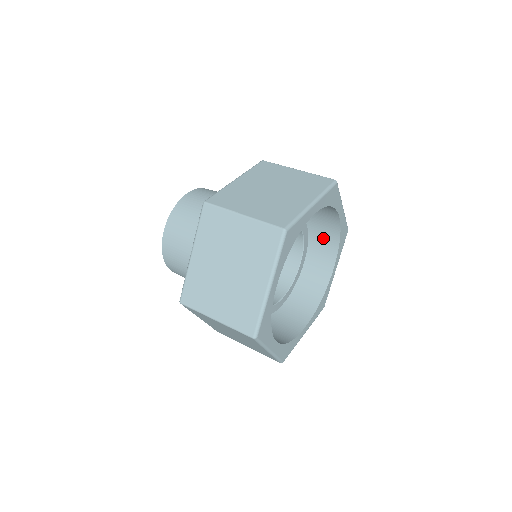
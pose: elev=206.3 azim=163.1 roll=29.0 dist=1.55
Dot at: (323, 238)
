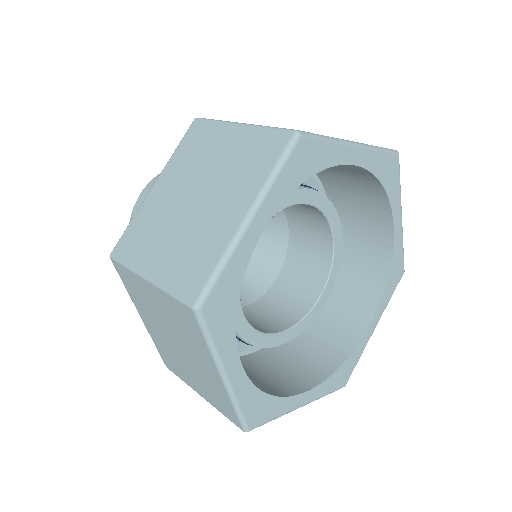
Dot at: (364, 272)
